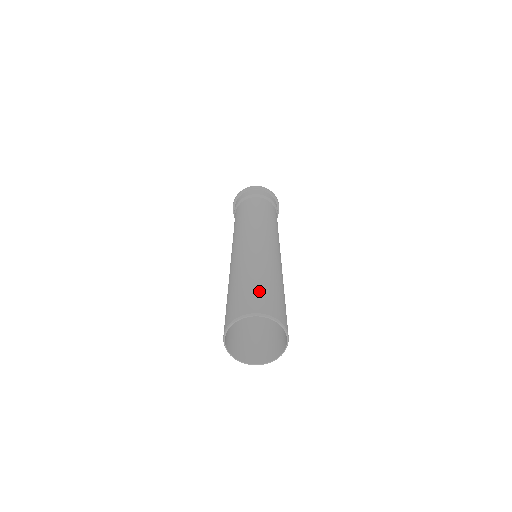
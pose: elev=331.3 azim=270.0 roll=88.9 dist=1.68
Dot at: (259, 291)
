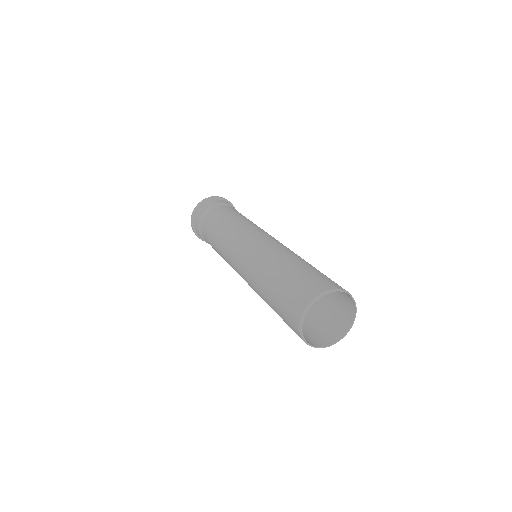
Dot at: (304, 275)
